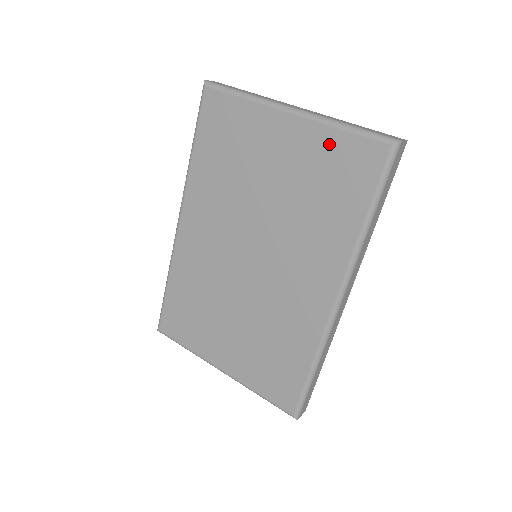
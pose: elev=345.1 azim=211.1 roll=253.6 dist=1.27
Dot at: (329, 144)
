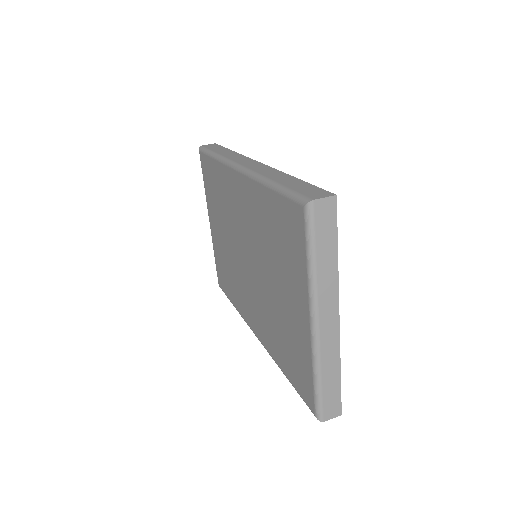
Dot at: (304, 359)
